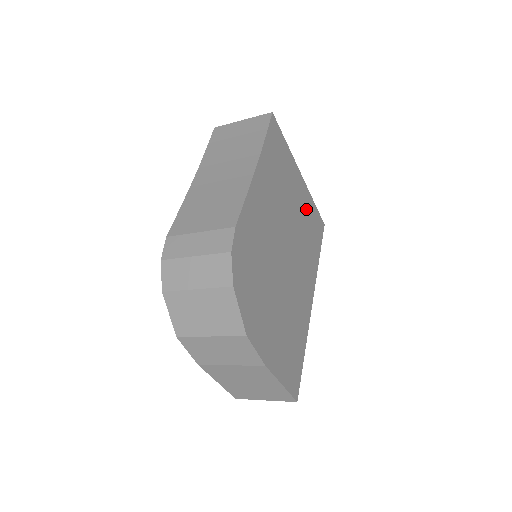
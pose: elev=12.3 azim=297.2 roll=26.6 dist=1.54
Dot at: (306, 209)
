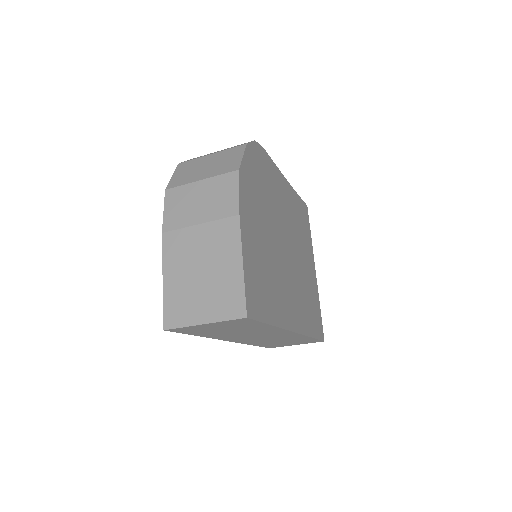
Dot at: (312, 288)
